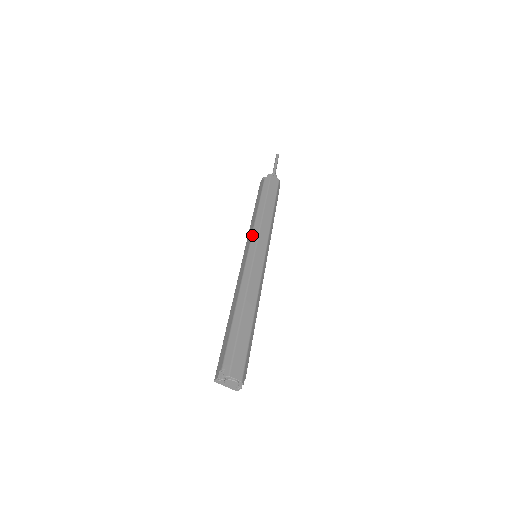
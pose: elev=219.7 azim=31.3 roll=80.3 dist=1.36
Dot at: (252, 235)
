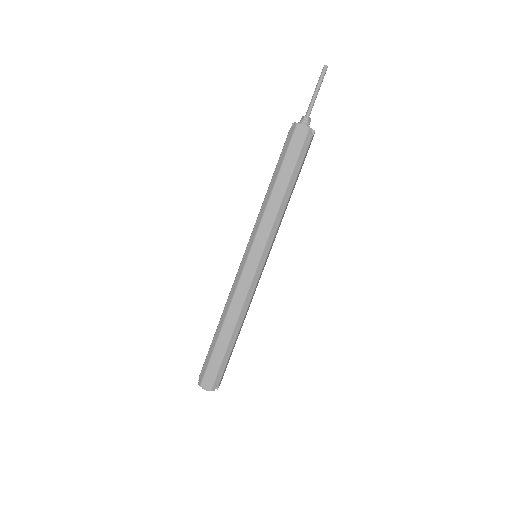
Dot at: (251, 233)
